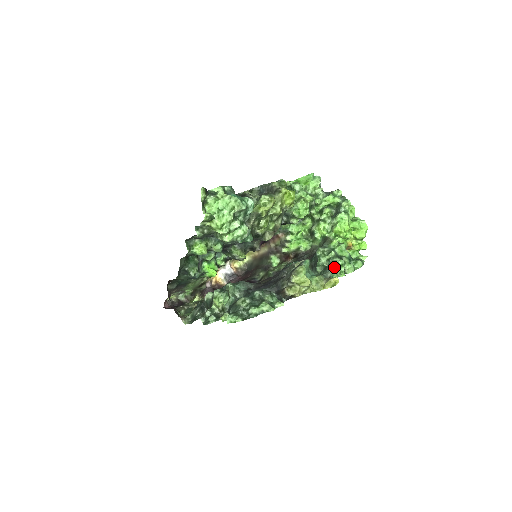
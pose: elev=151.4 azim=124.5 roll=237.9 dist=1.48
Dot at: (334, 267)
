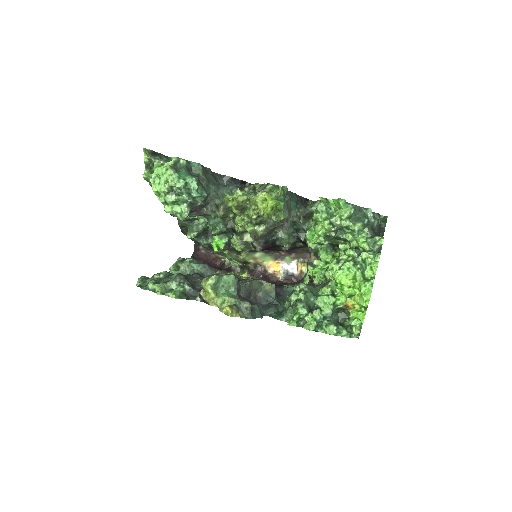
Dot at: (293, 311)
